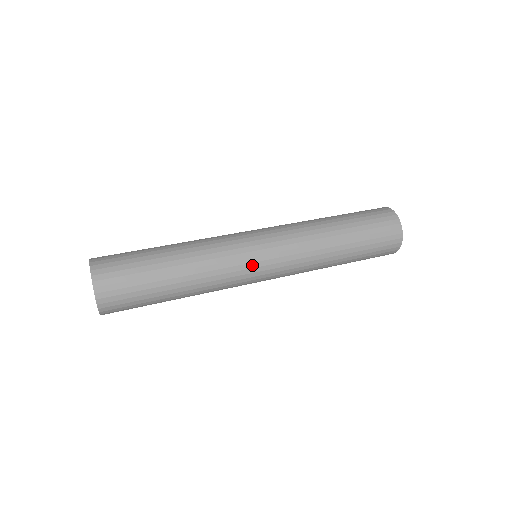
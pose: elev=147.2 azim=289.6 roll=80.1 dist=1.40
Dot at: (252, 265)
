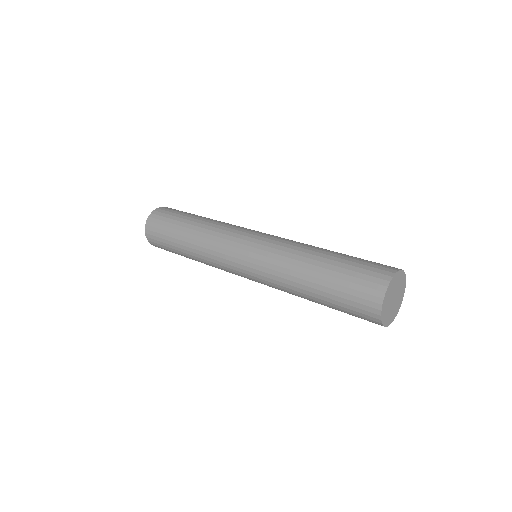
Dot at: (243, 233)
